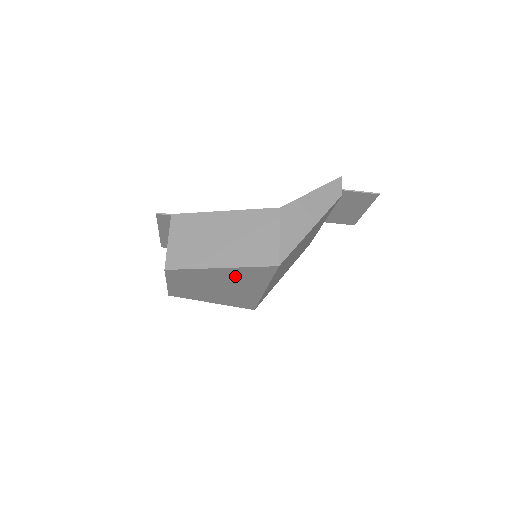
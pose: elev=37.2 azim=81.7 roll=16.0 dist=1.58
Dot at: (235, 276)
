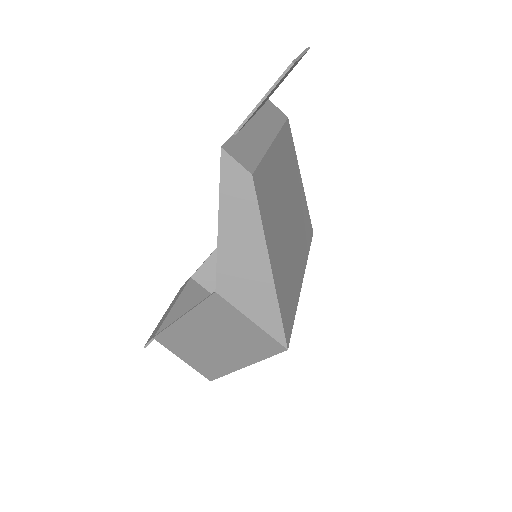
Dot at: occluded
